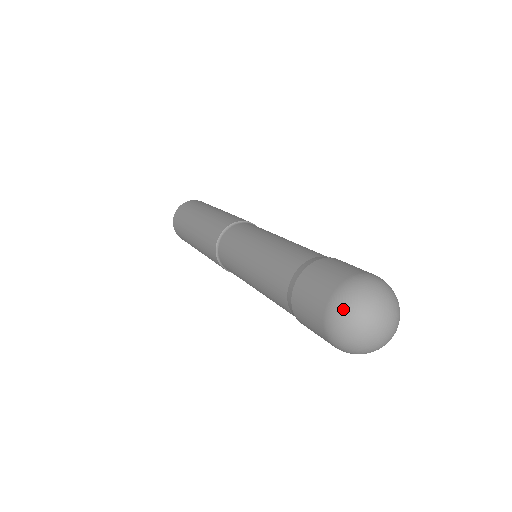
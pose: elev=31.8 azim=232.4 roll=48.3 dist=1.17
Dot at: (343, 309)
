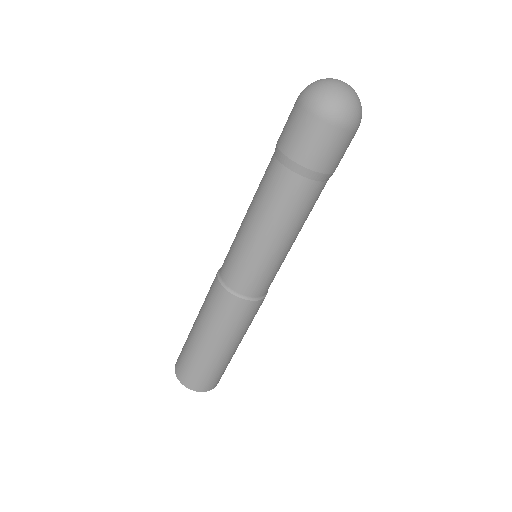
Dot at: (307, 86)
